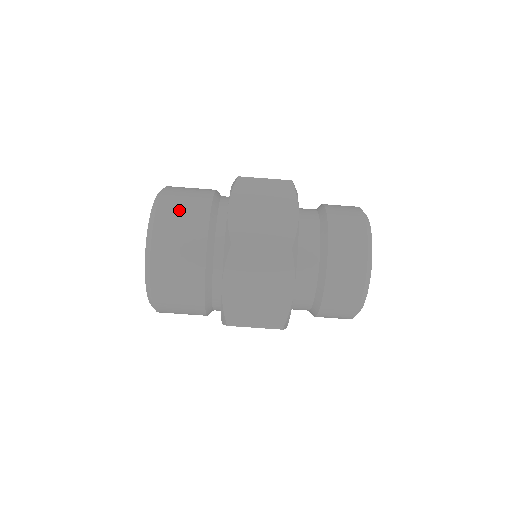
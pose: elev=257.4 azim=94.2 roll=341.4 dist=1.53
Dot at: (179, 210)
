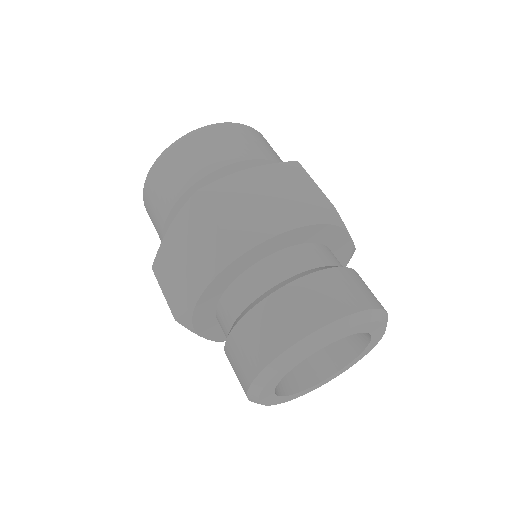
Dot at: occluded
